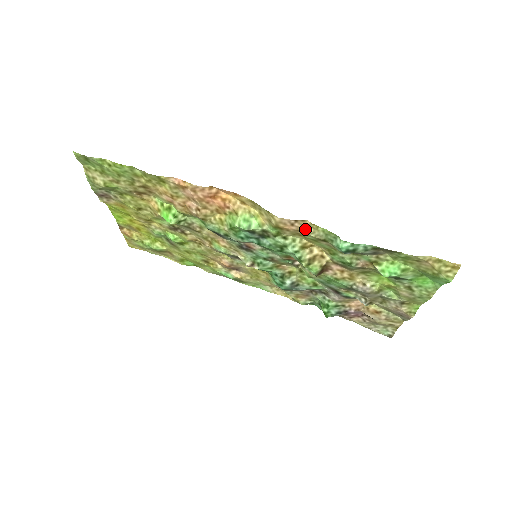
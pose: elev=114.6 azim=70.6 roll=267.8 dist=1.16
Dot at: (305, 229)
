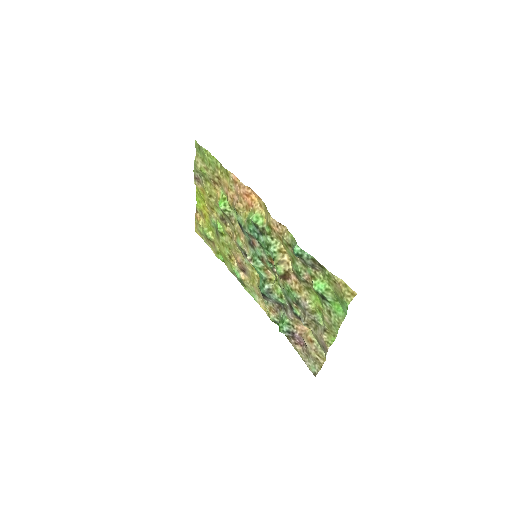
Dot at: (283, 233)
